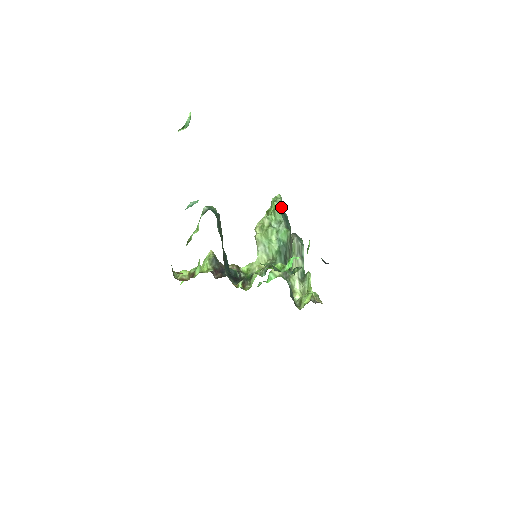
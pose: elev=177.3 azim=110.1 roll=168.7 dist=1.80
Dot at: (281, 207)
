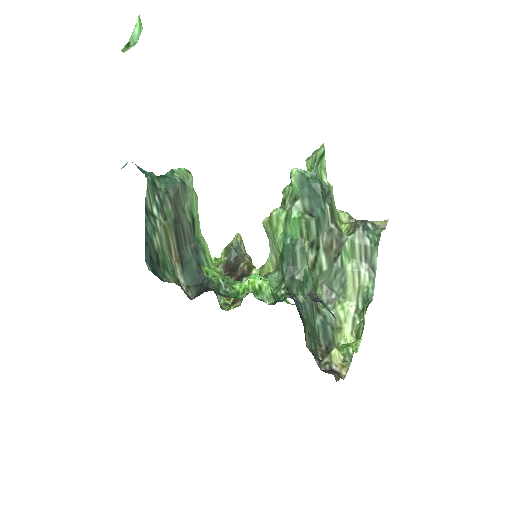
Dot at: (311, 170)
